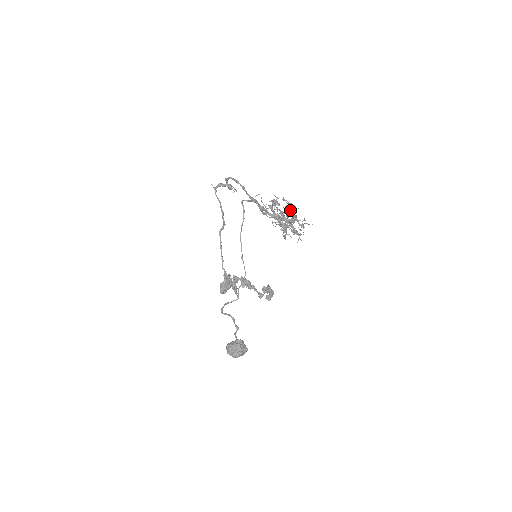
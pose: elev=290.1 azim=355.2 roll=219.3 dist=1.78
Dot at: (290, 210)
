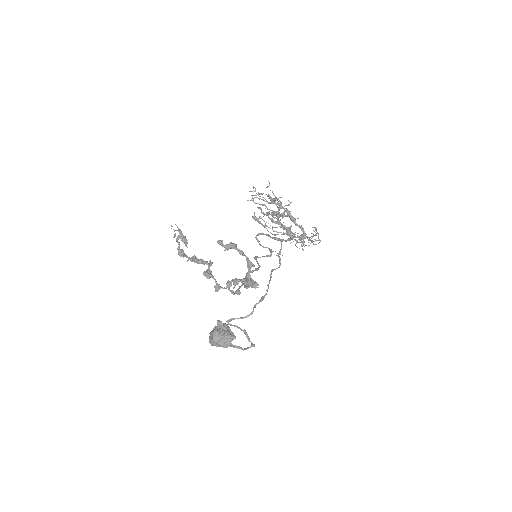
Dot at: (271, 201)
